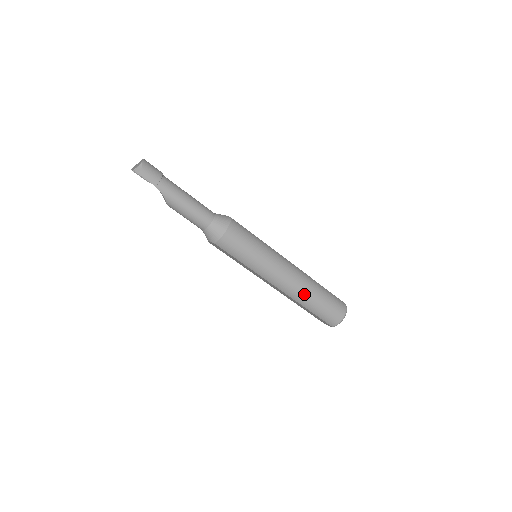
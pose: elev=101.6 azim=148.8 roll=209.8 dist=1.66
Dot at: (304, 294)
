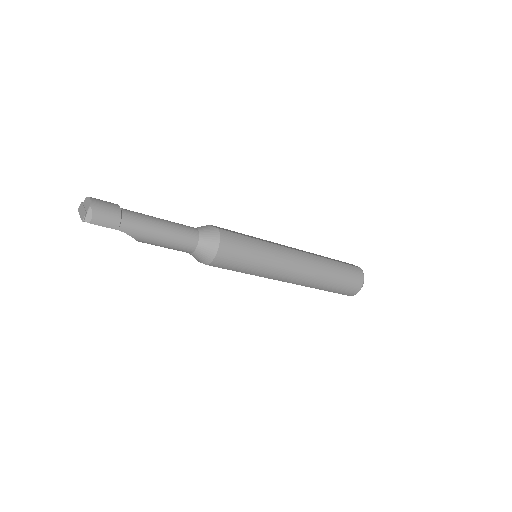
Dot at: (318, 280)
